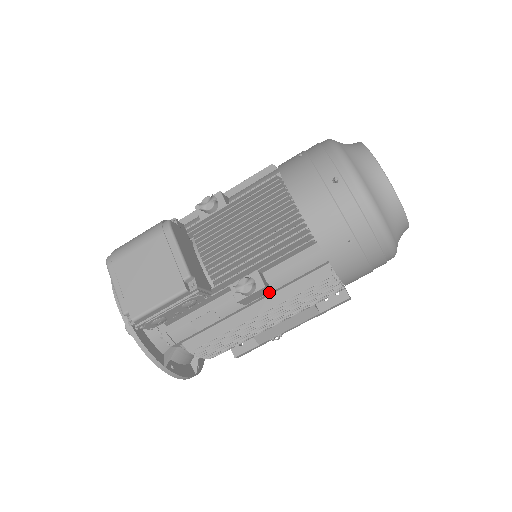
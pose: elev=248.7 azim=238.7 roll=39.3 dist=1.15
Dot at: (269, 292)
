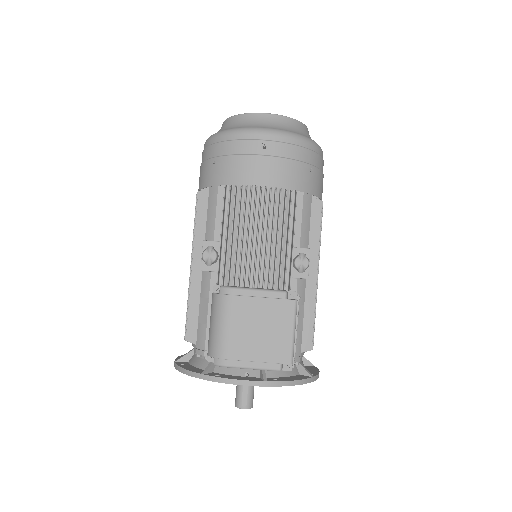
Dot at: occluded
